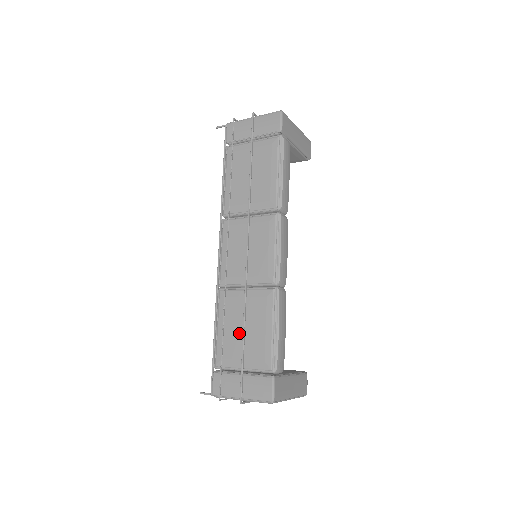
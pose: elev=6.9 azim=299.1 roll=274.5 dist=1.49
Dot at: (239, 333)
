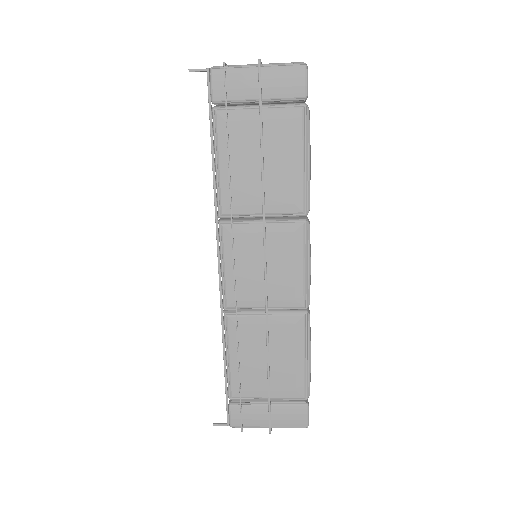
Dot at: (261, 364)
